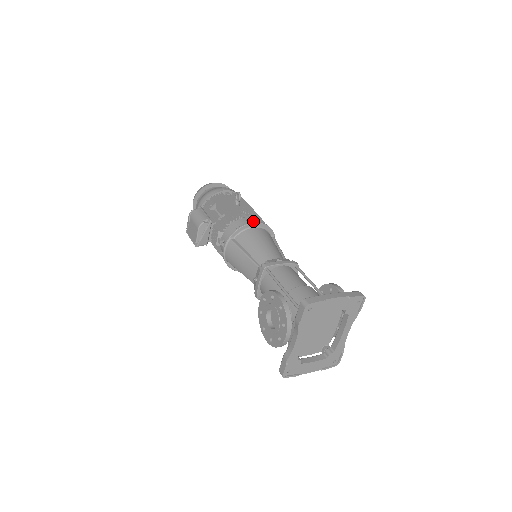
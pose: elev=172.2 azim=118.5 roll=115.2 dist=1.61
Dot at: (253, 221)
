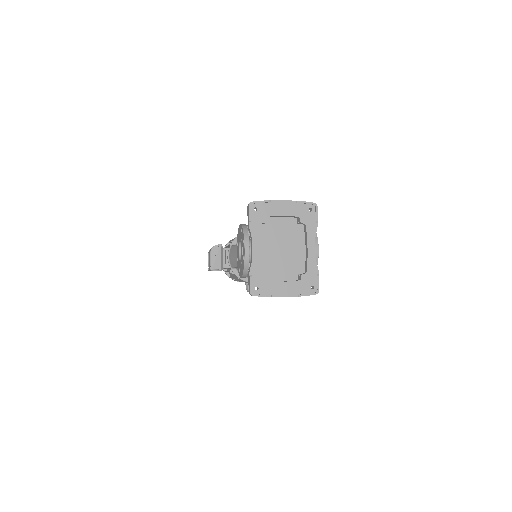
Dot at: occluded
